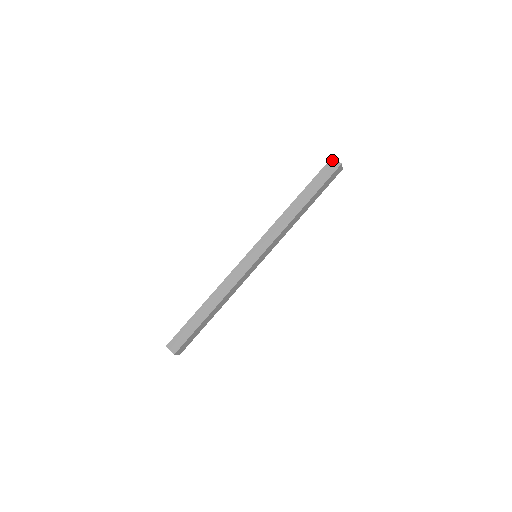
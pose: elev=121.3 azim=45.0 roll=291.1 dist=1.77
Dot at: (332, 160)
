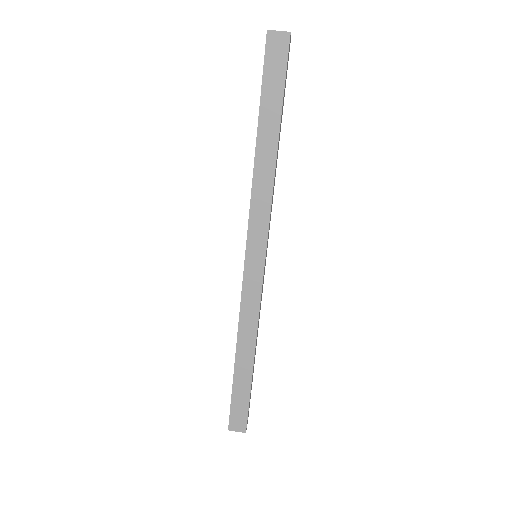
Dot at: (270, 36)
